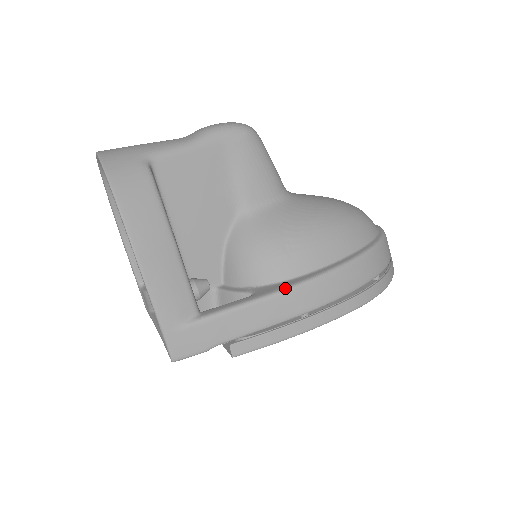
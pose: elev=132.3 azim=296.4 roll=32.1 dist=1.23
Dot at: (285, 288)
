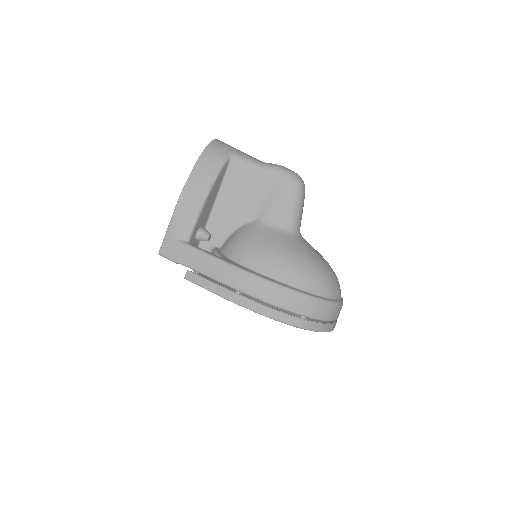
Dot at: (235, 265)
